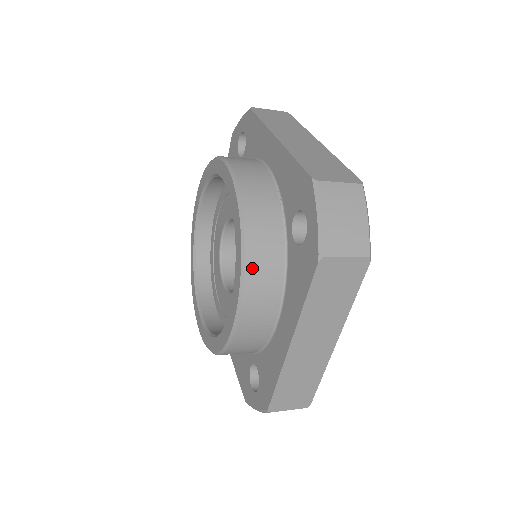
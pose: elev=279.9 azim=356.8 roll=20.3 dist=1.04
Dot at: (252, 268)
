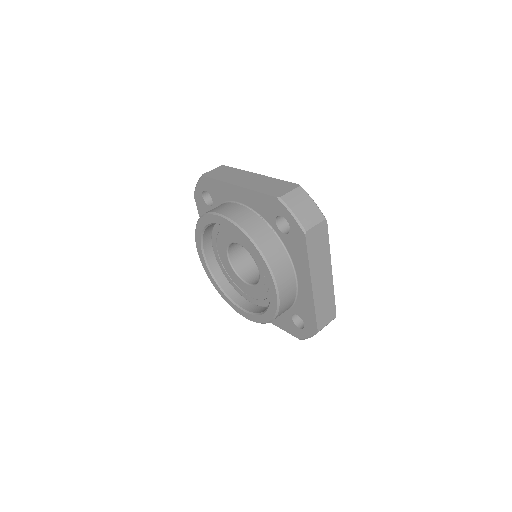
Dot at: (271, 260)
